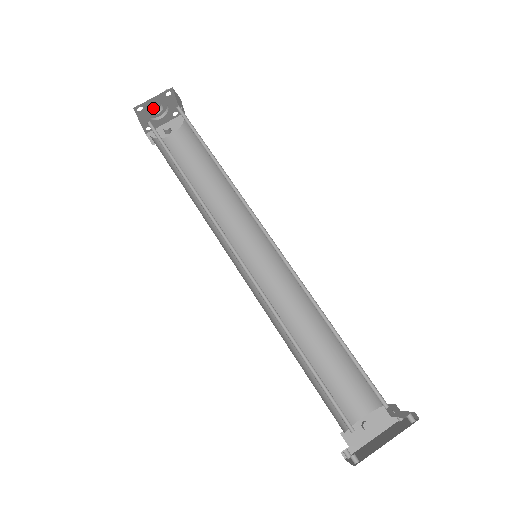
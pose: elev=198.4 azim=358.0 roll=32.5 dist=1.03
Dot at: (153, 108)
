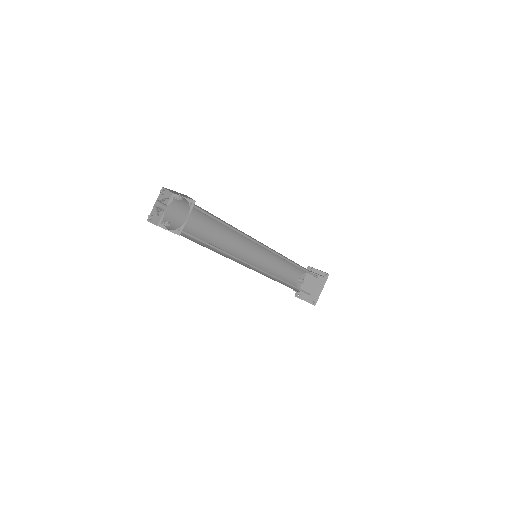
Dot at: (163, 210)
